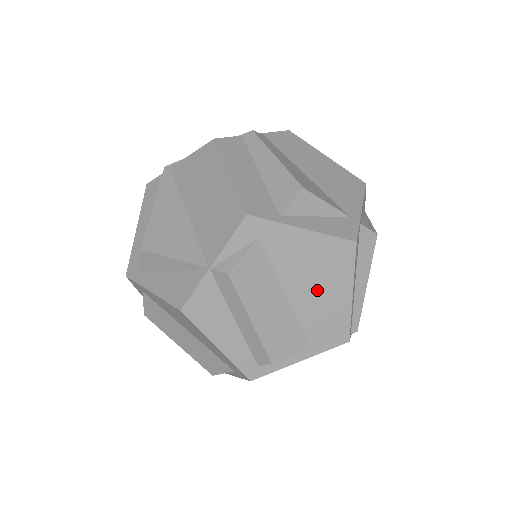
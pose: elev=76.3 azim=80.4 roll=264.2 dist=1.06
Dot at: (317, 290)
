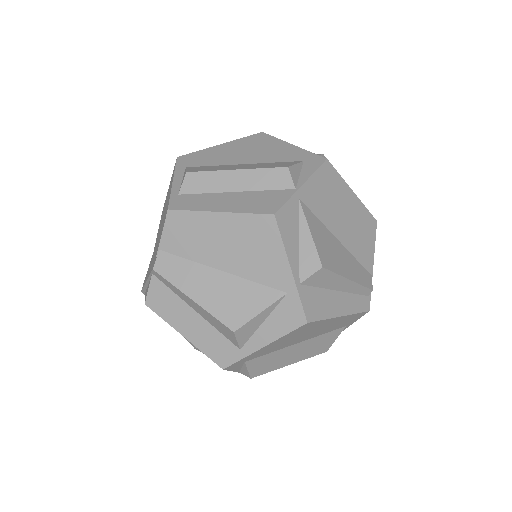
Dot at: (313, 332)
